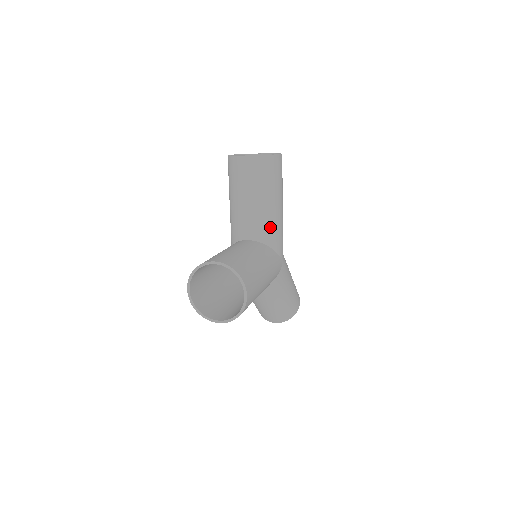
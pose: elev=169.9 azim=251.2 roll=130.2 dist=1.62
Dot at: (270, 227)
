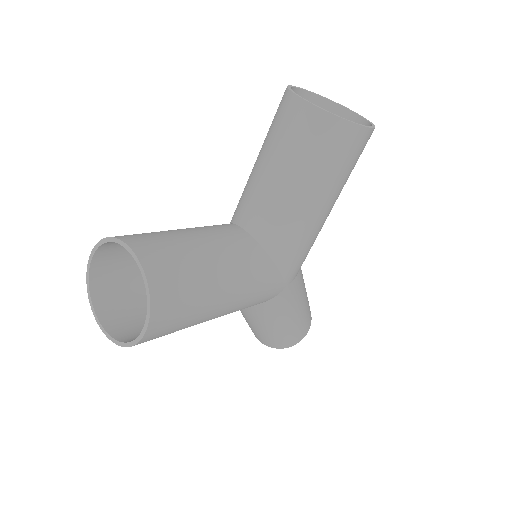
Dot at: (287, 232)
